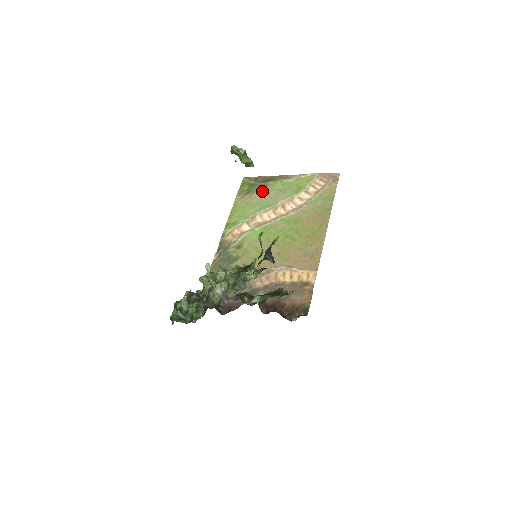
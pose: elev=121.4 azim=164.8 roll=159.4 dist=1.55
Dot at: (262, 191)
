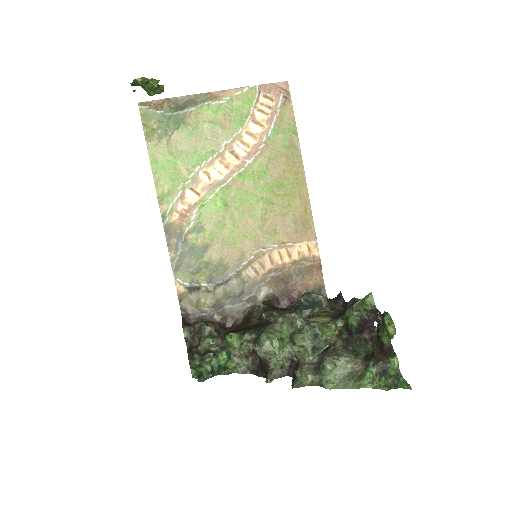
Dot at: (185, 128)
